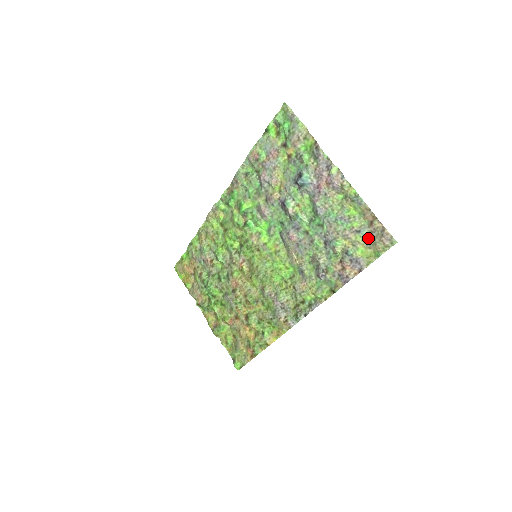
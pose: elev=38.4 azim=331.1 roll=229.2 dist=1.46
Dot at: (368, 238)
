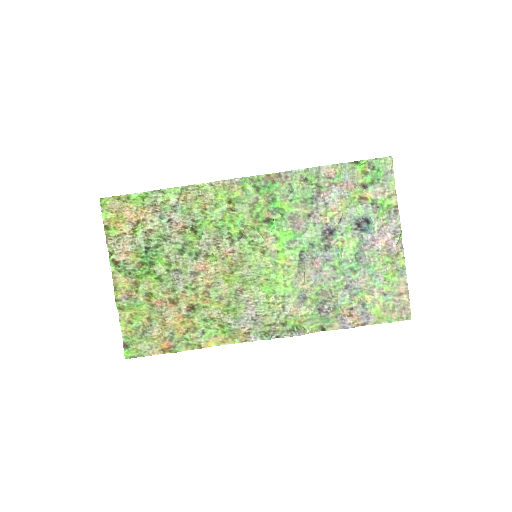
Dot at: (389, 303)
